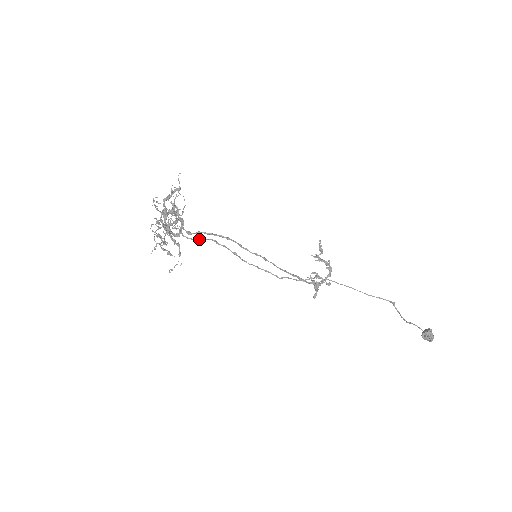
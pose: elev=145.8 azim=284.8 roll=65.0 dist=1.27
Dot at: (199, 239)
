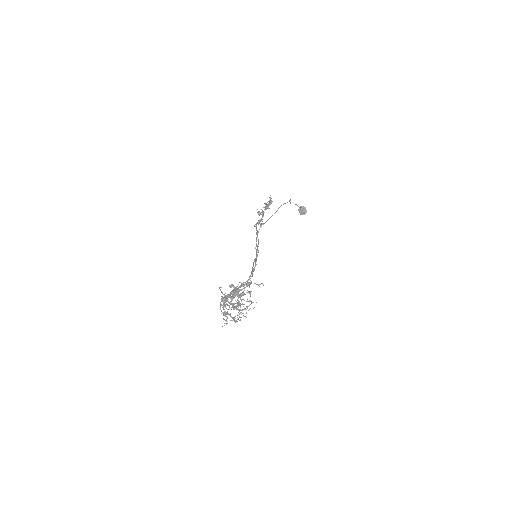
Dot at: occluded
